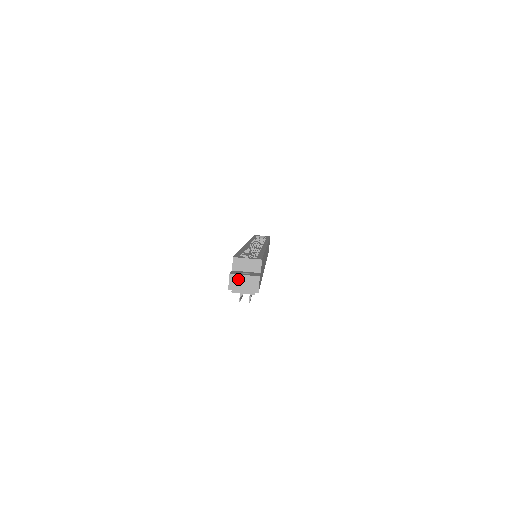
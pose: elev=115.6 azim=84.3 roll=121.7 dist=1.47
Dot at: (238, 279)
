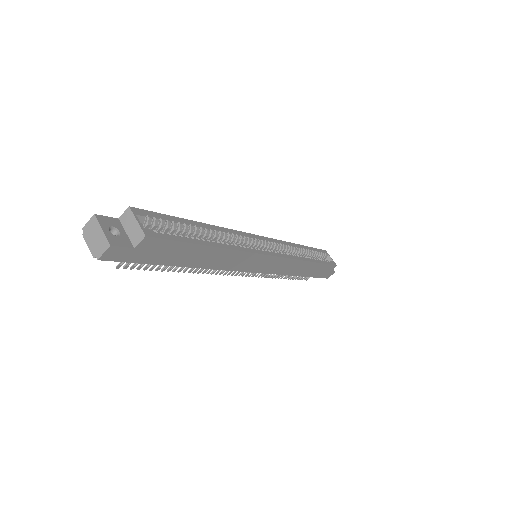
Dot at: (95, 227)
